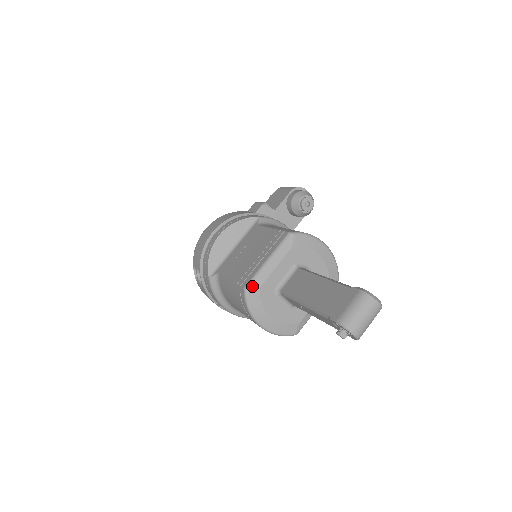
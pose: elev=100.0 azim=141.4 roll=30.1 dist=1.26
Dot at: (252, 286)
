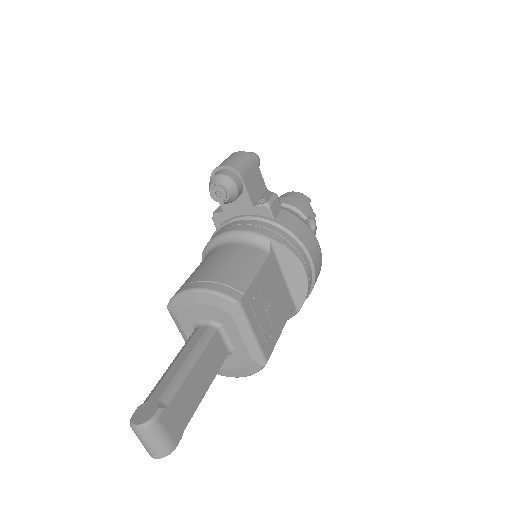
Dot at: occluded
